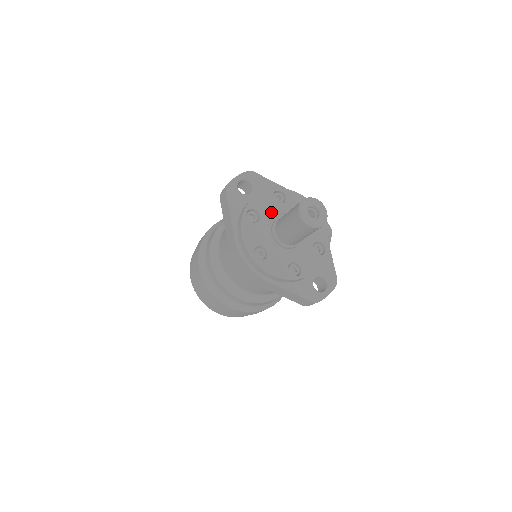
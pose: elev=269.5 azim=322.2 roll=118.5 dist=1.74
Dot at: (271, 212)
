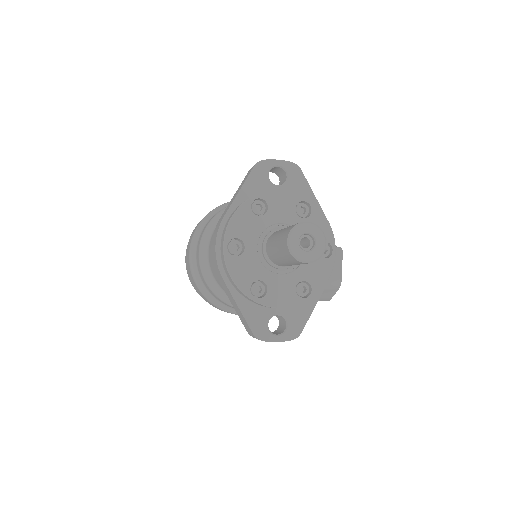
Dot at: (282, 217)
